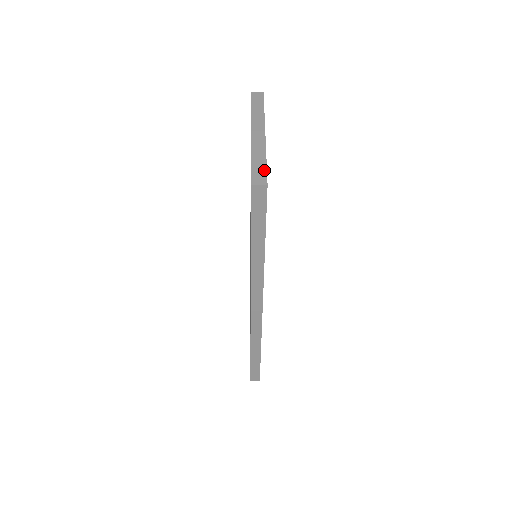
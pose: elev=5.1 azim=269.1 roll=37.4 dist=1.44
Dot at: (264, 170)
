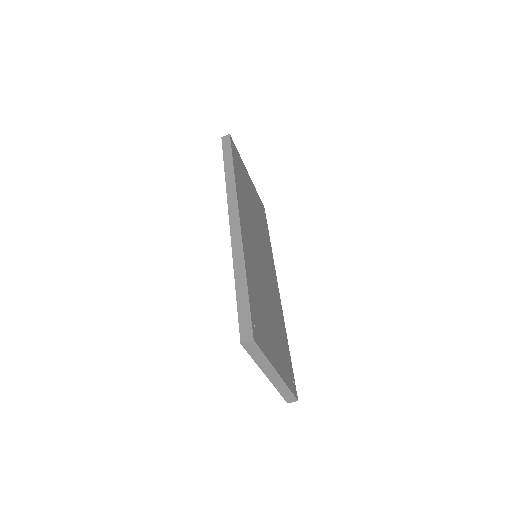
Dot at: occluded
